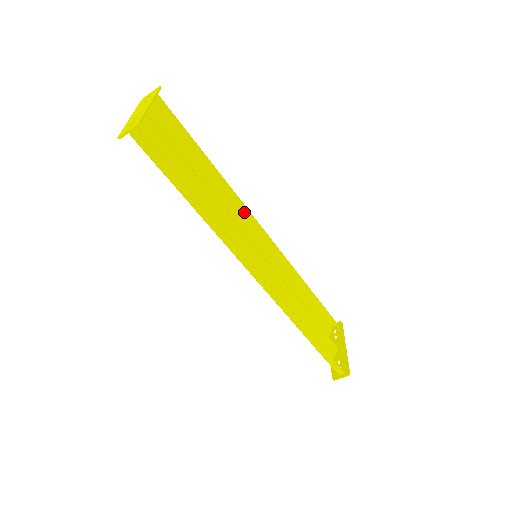
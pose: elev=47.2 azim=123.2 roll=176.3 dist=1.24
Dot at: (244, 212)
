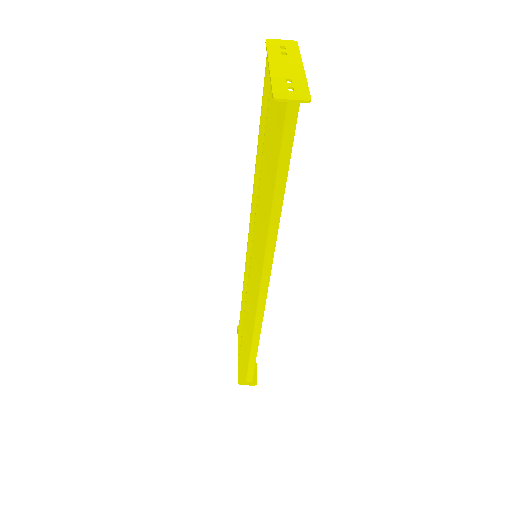
Dot at: occluded
